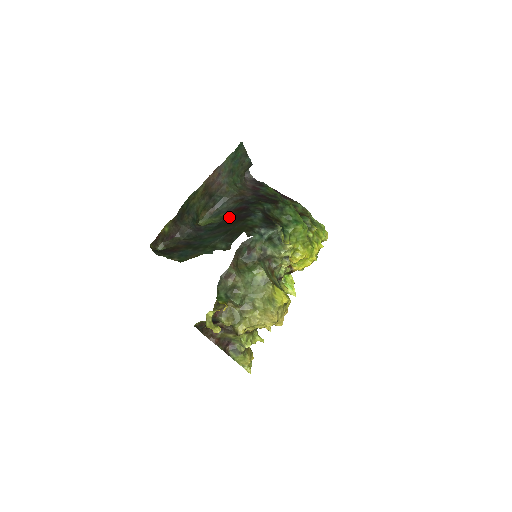
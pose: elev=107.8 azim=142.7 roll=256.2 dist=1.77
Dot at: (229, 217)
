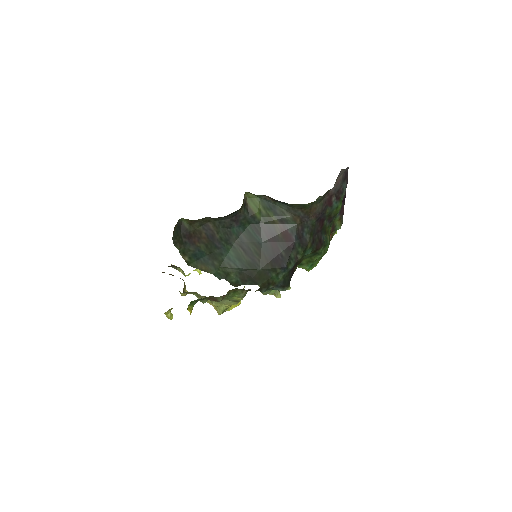
Dot at: (271, 235)
